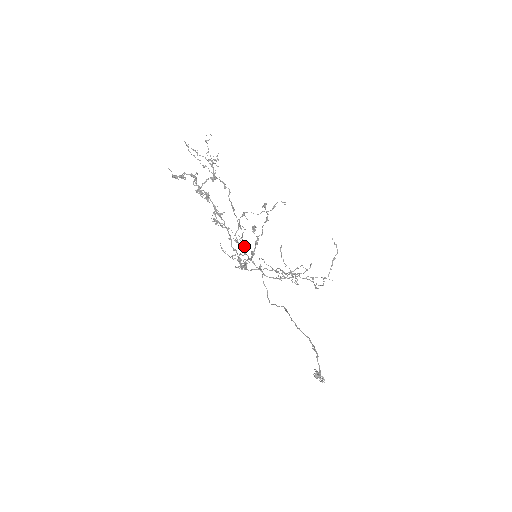
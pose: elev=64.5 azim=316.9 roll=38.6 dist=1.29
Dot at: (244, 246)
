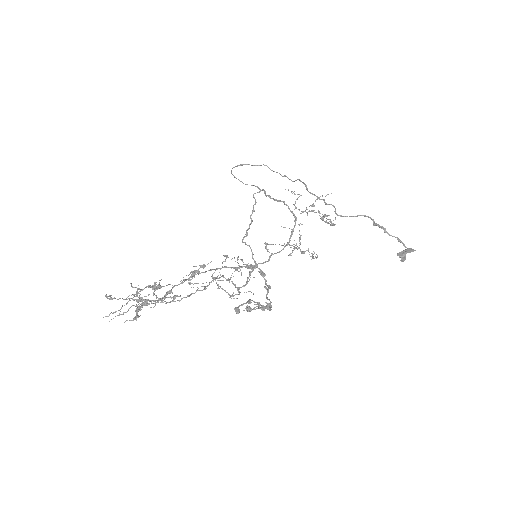
Dot at: occluded
